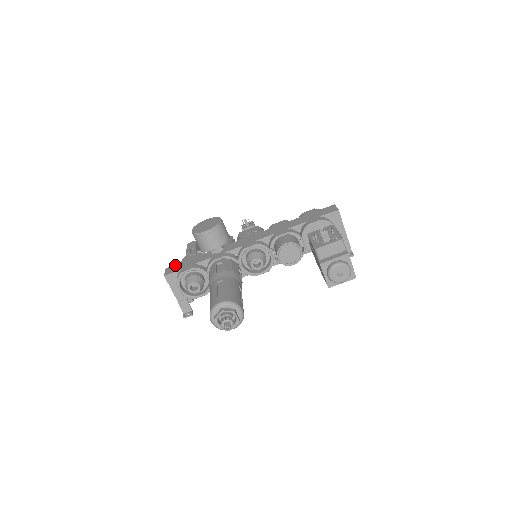
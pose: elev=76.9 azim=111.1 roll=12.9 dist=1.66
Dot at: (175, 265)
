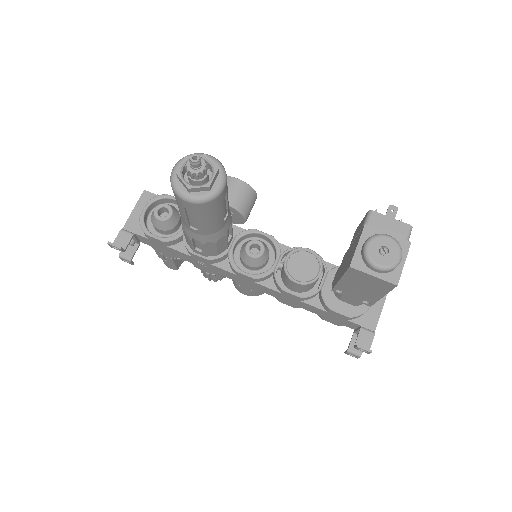
Dot at: occluded
